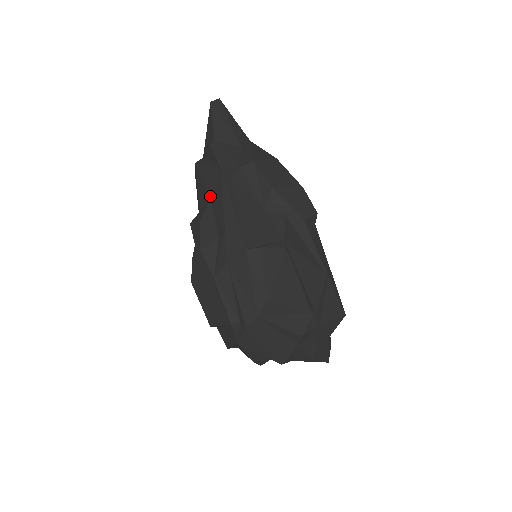
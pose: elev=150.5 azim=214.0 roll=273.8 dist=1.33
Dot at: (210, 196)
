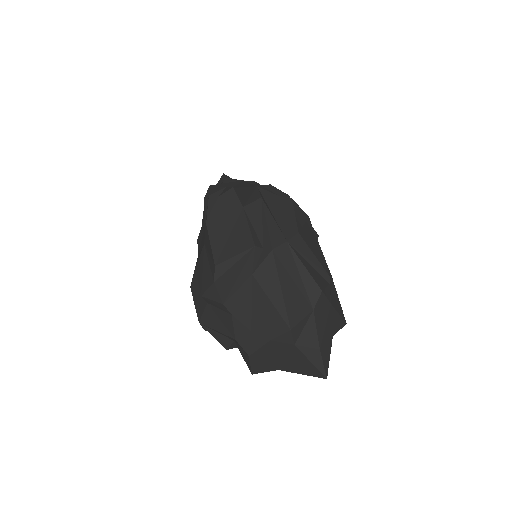
Dot at: occluded
